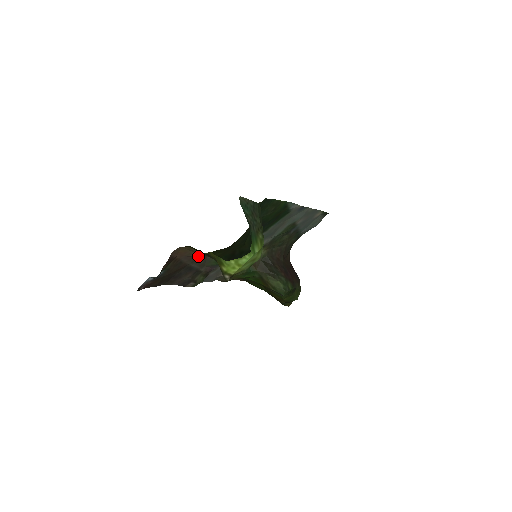
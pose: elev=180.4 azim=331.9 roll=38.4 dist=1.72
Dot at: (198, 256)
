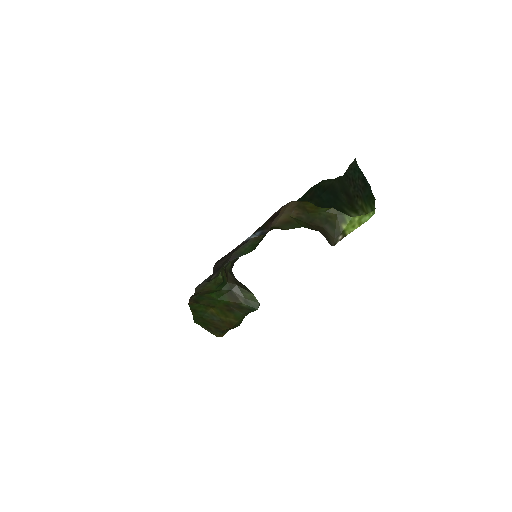
Dot at: occluded
